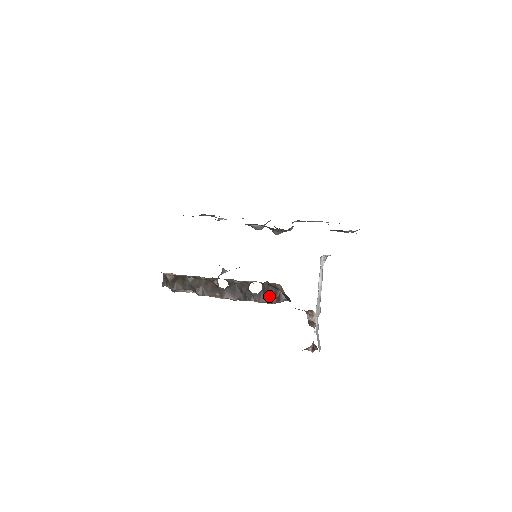
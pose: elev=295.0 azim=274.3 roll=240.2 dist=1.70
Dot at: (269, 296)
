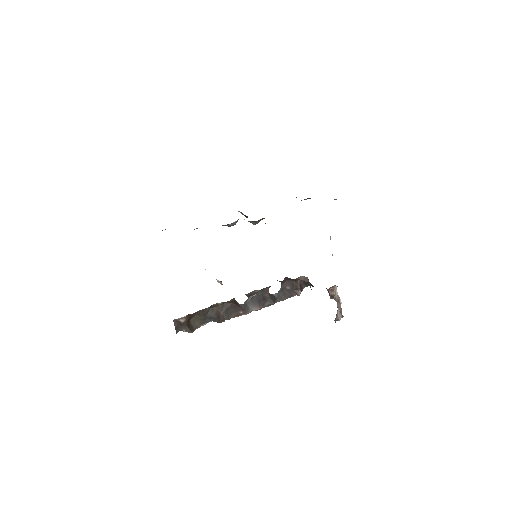
Dot at: (291, 290)
